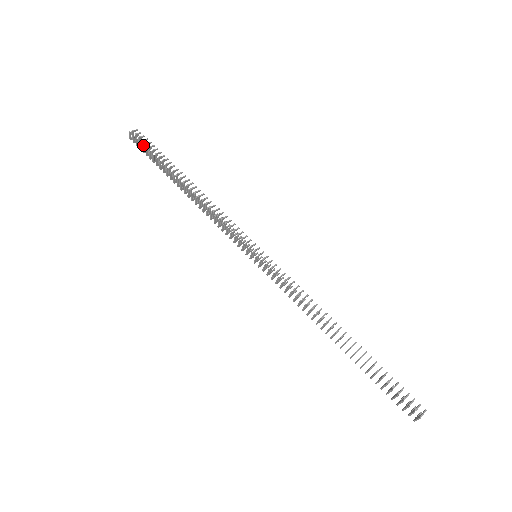
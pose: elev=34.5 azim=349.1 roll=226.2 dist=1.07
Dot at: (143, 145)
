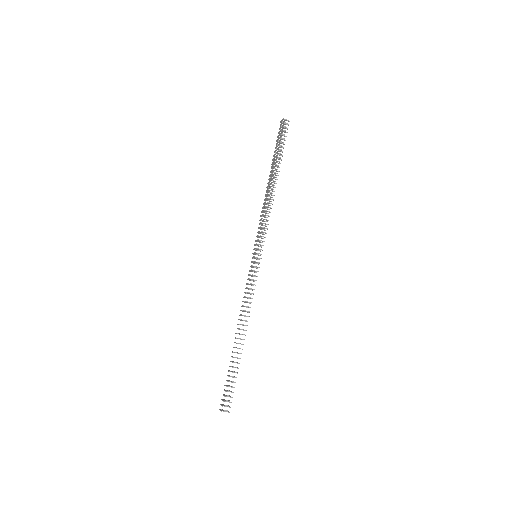
Dot at: (280, 134)
